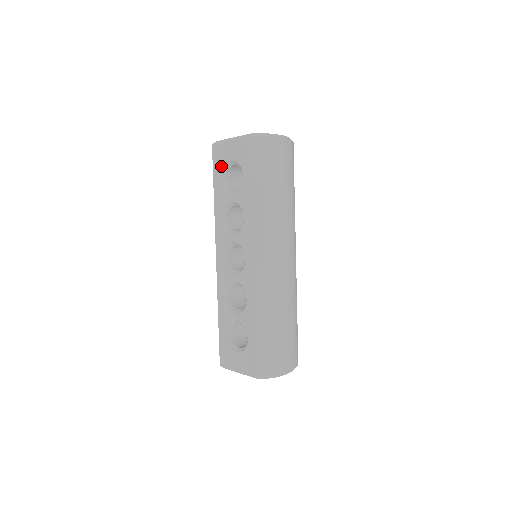
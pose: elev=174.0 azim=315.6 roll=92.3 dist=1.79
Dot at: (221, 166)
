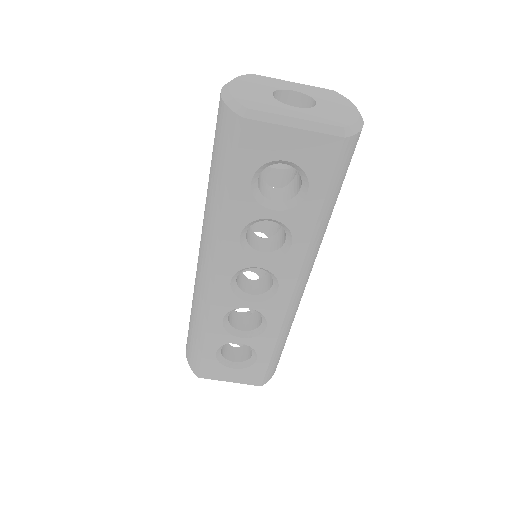
Dot at: (260, 162)
